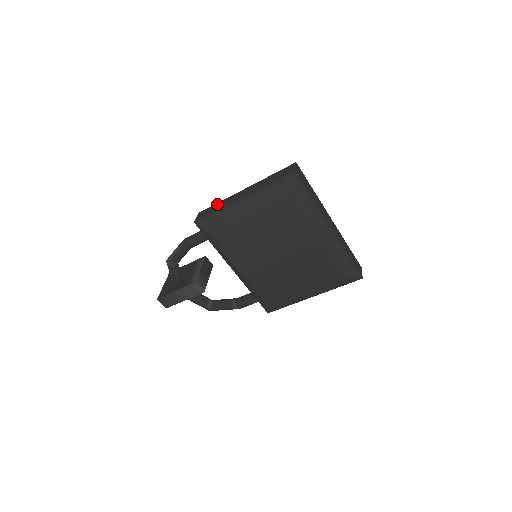
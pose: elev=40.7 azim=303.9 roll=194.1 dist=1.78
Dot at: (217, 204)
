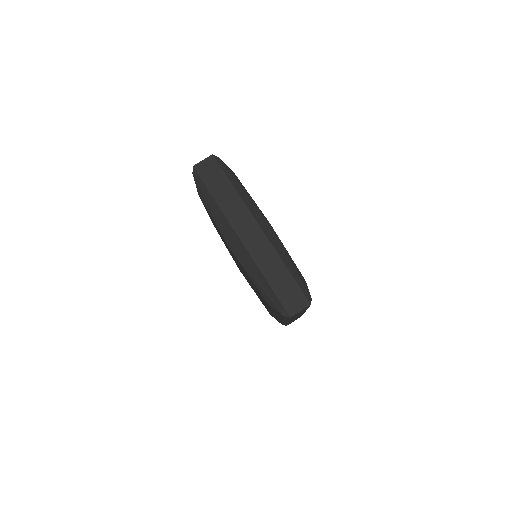
Dot at: occluded
